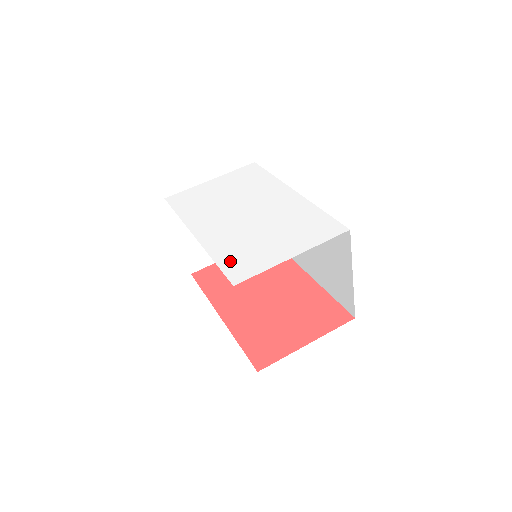
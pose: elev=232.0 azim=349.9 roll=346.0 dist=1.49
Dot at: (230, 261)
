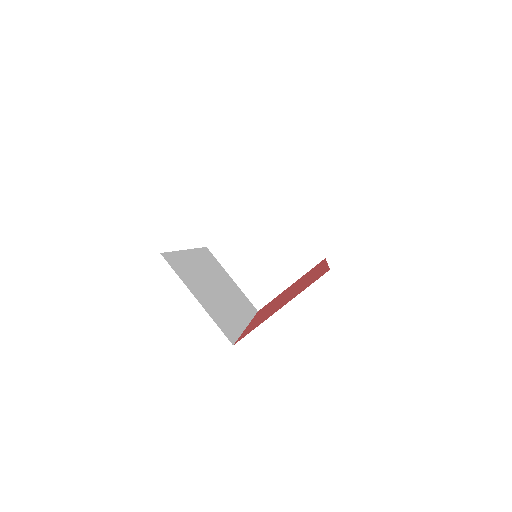
Dot at: occluded
